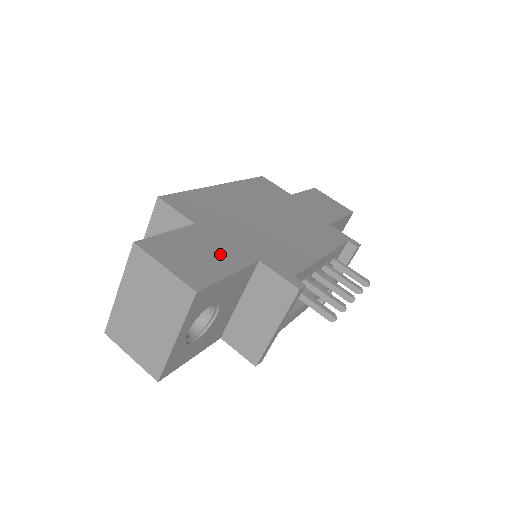
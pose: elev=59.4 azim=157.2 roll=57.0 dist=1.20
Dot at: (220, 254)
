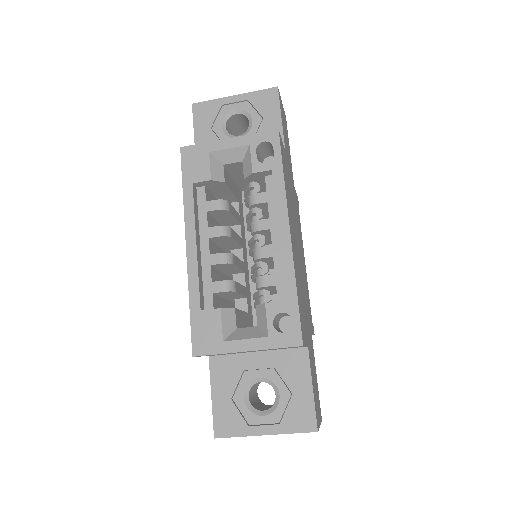
Dot at: occluded
